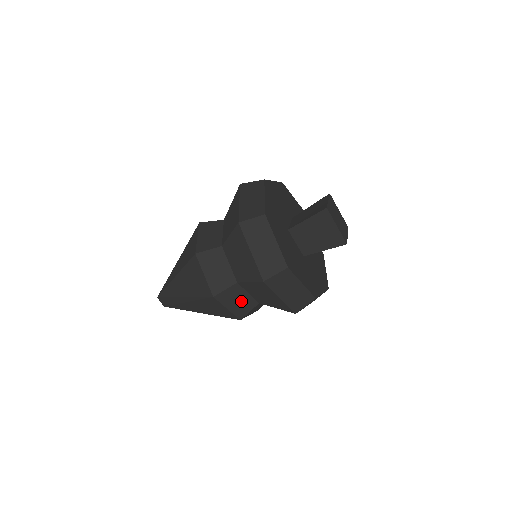
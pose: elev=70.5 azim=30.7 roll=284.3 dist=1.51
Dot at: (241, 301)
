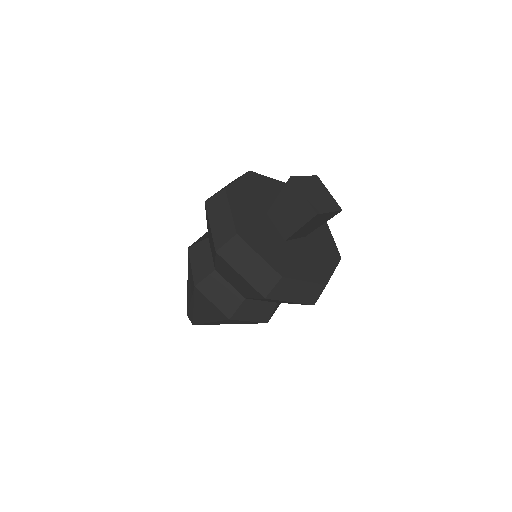
Dot at: (225, 294)
